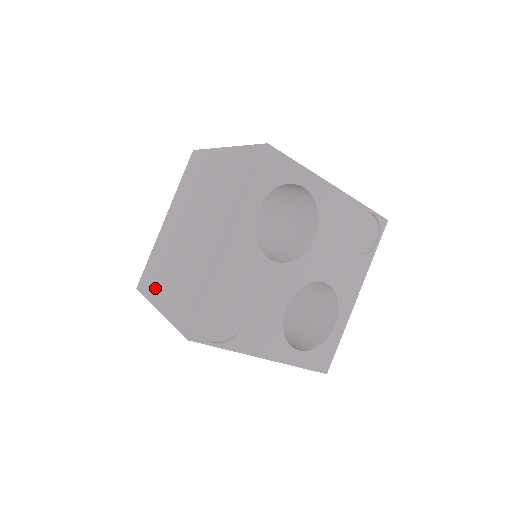
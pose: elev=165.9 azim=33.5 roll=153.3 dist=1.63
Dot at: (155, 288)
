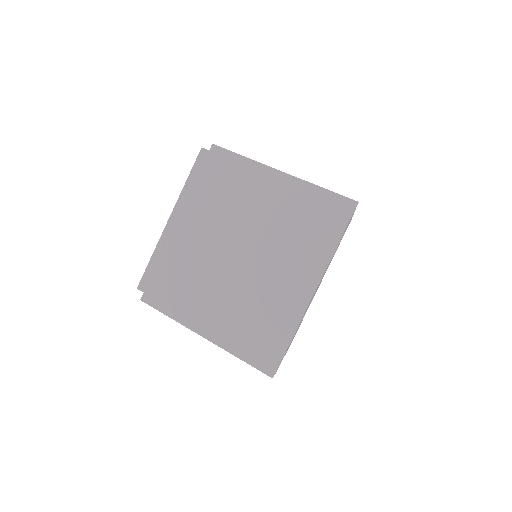
Dot at: (188, 310)
